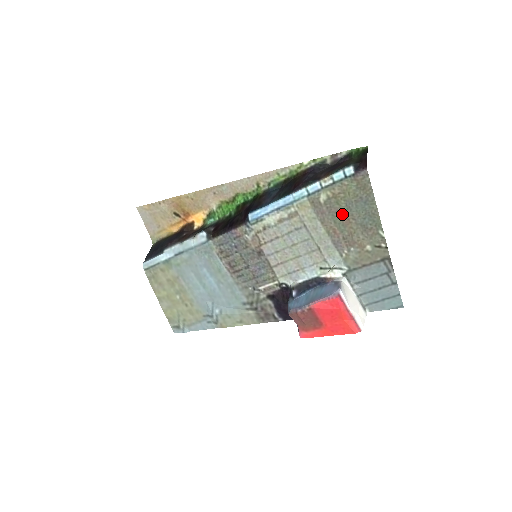
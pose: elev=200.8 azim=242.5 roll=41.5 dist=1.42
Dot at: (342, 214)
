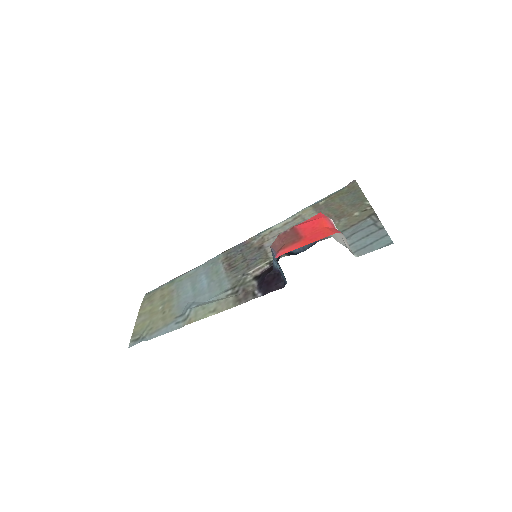
Dot at: (336, 205)
